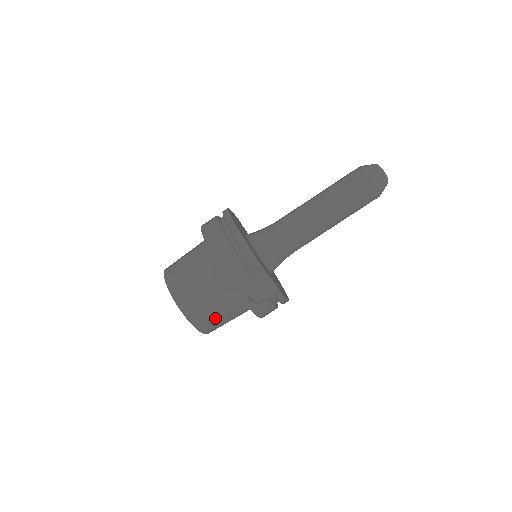
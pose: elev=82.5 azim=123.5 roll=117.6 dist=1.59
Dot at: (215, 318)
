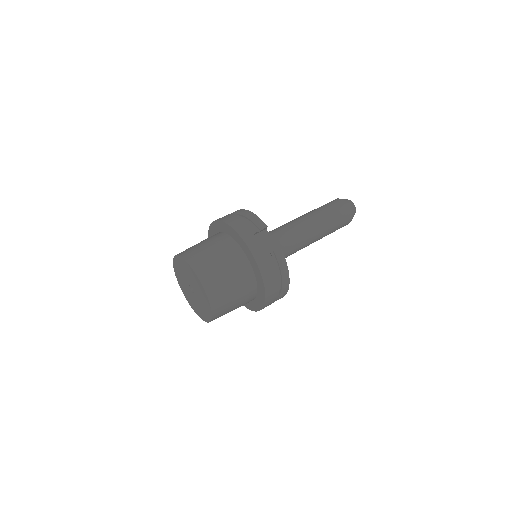
Dot at: (220, 275)
